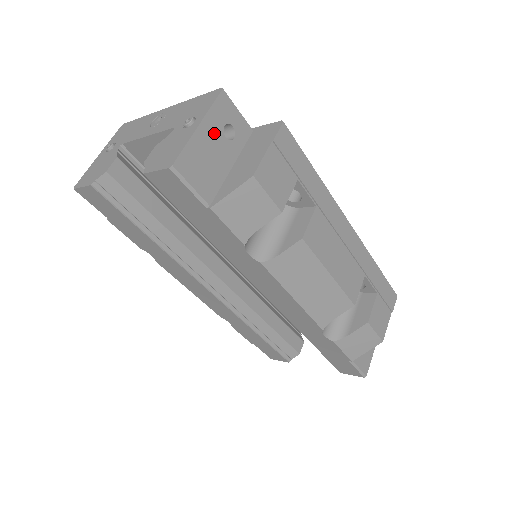
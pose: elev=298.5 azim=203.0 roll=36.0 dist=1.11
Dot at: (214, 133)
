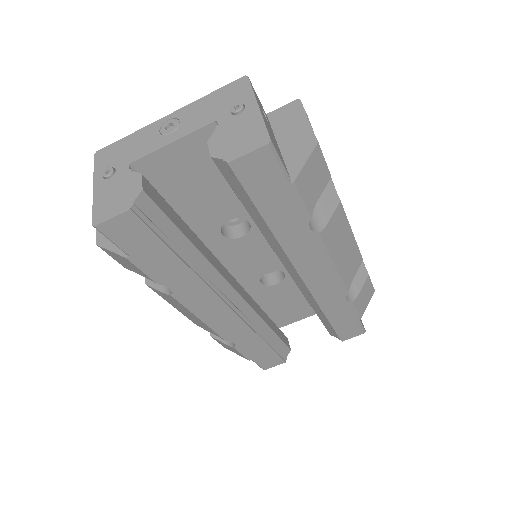
Dot at: (263, 115)
